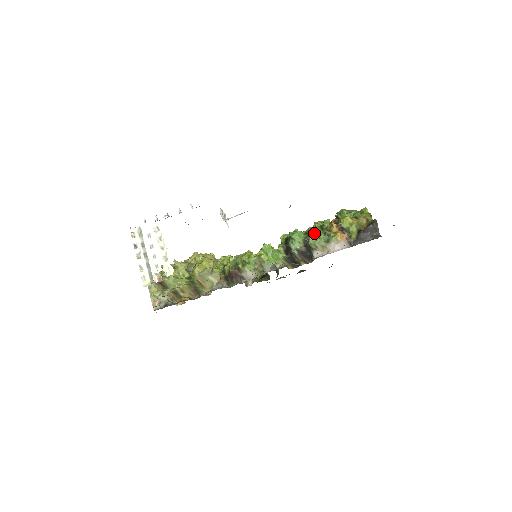
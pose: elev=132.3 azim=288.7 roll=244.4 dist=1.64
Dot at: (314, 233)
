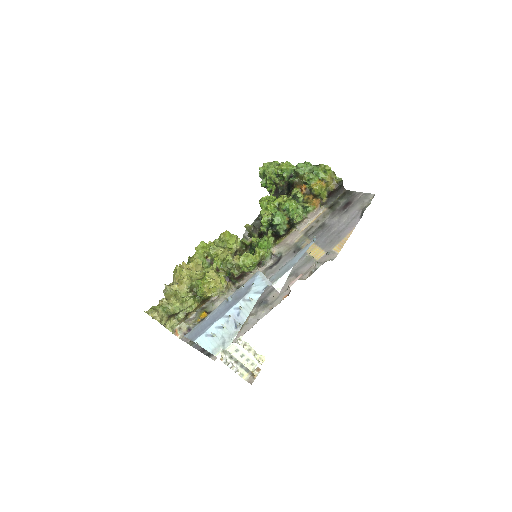
Dot at: (294, 210)
